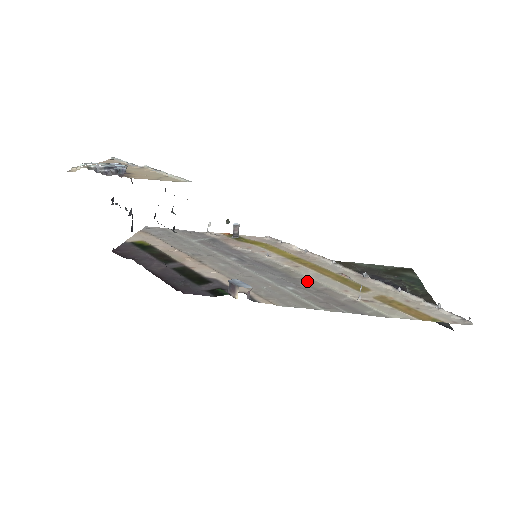
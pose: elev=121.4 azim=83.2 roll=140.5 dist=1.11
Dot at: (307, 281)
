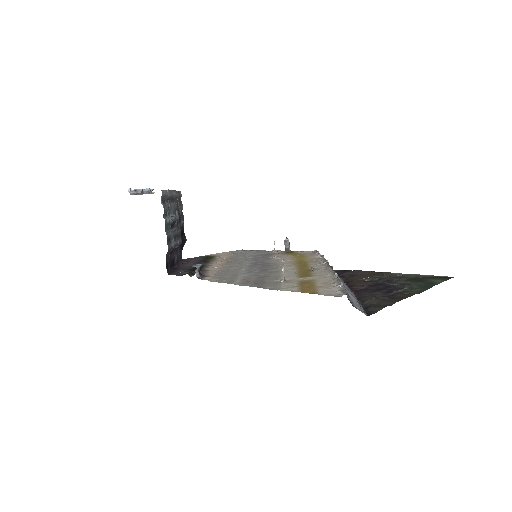
Dot at: (272, 272)
